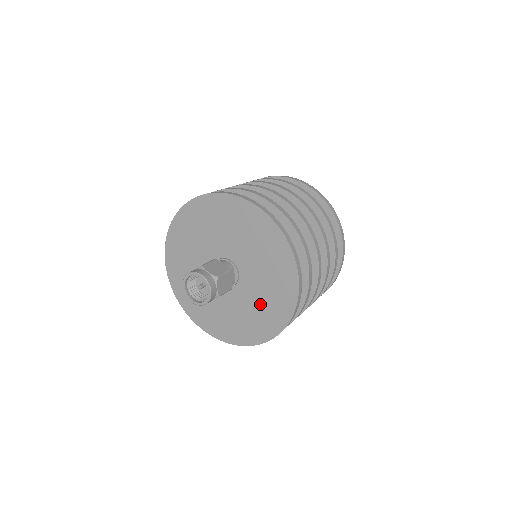
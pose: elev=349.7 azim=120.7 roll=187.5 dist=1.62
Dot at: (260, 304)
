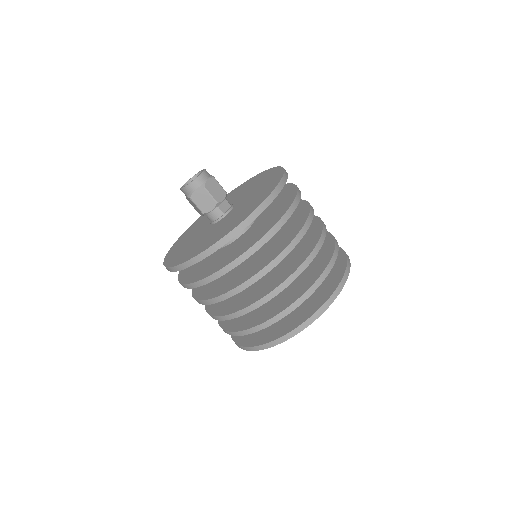
Dot at: (231, 220)
